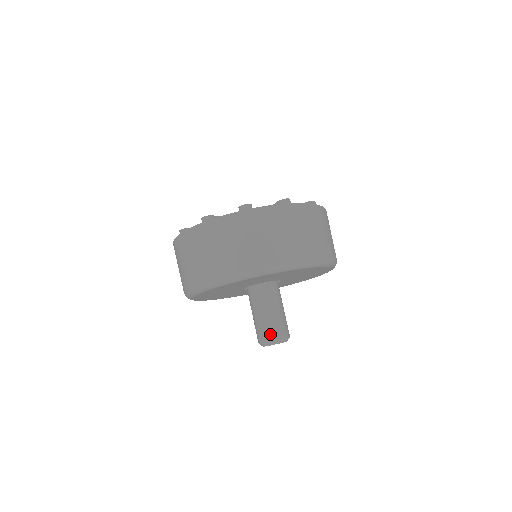
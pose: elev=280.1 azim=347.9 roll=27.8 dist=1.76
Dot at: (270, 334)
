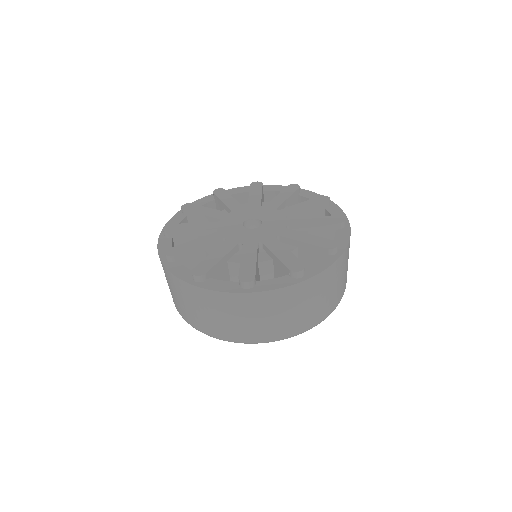
Dot at: occluded
